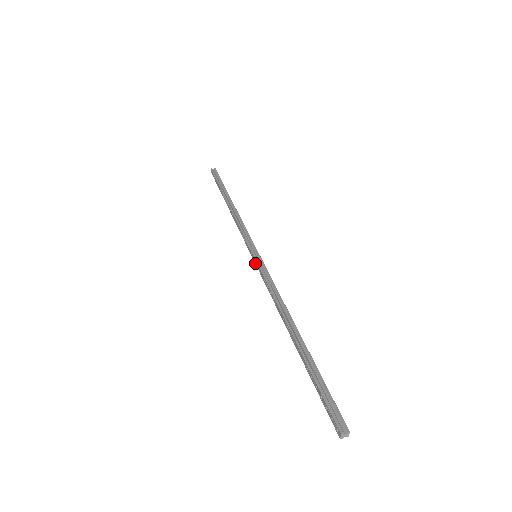
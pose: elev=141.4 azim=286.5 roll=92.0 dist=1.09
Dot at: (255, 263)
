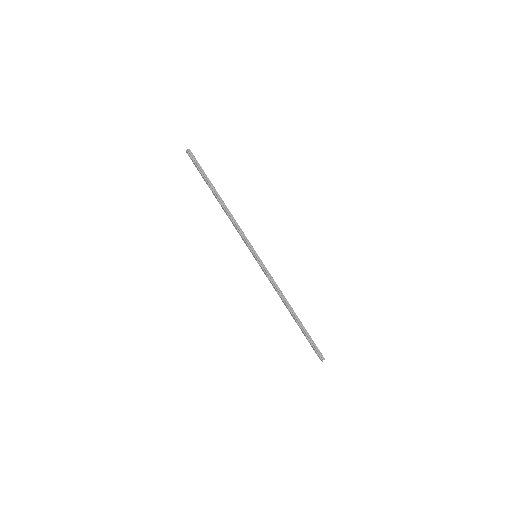
Dot at: (257, 262)
